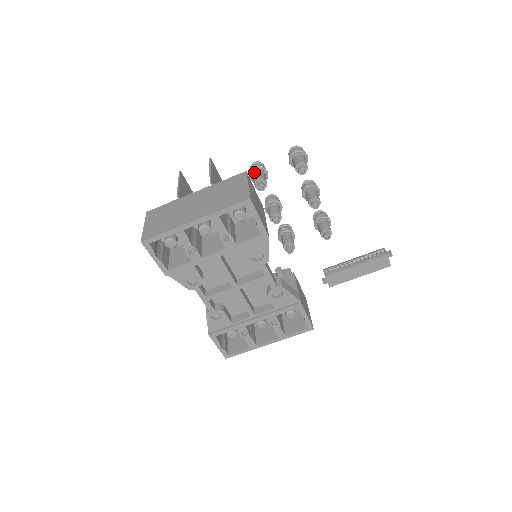
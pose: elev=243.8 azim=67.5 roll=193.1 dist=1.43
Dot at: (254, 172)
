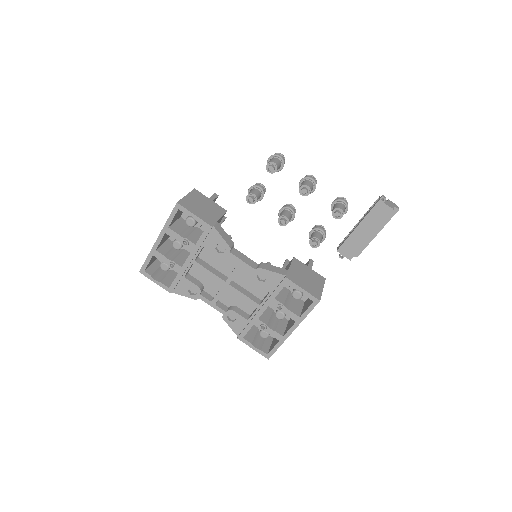
Dot at: occluded
